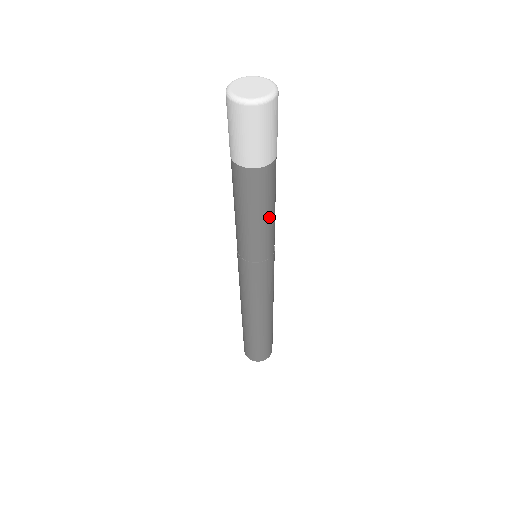
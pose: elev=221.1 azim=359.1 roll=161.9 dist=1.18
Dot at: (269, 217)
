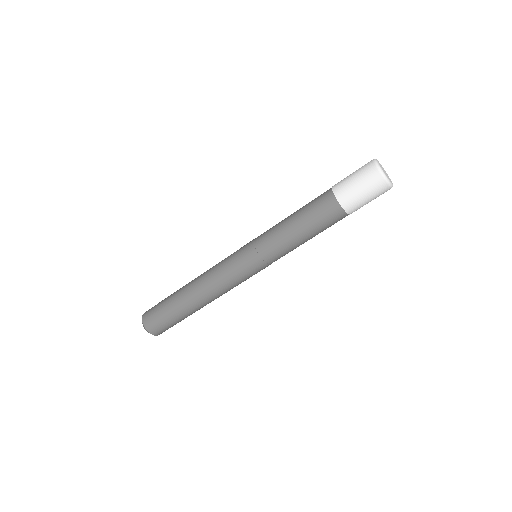
Dot at: occluded
